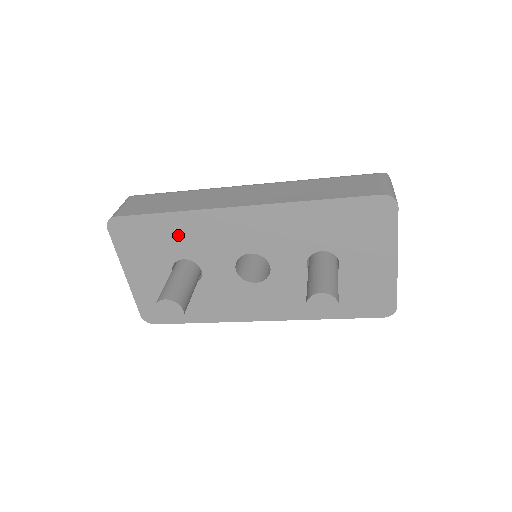
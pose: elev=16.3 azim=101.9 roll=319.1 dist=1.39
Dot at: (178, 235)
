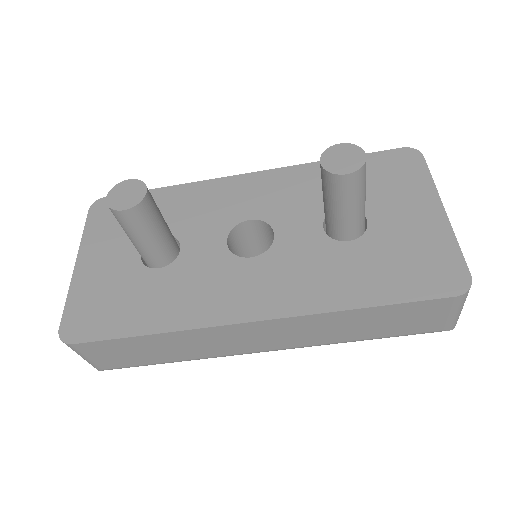
Dot at: (167, 208)
